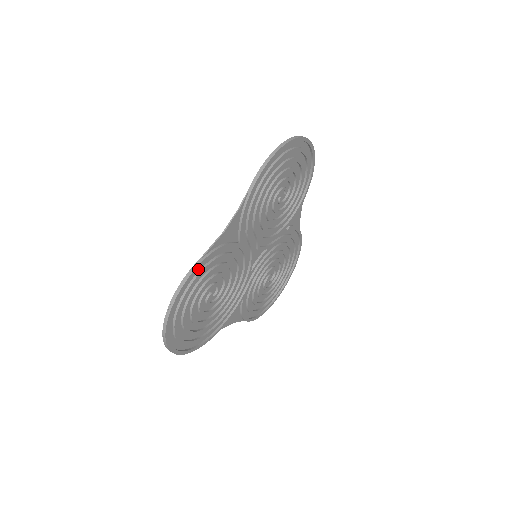
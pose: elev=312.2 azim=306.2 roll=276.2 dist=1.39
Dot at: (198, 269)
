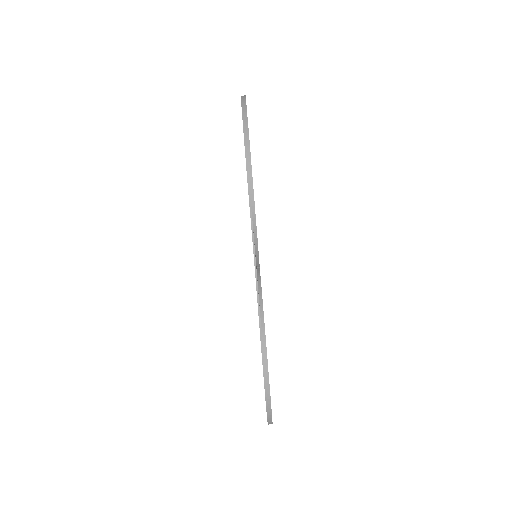
Dot at: occluded
